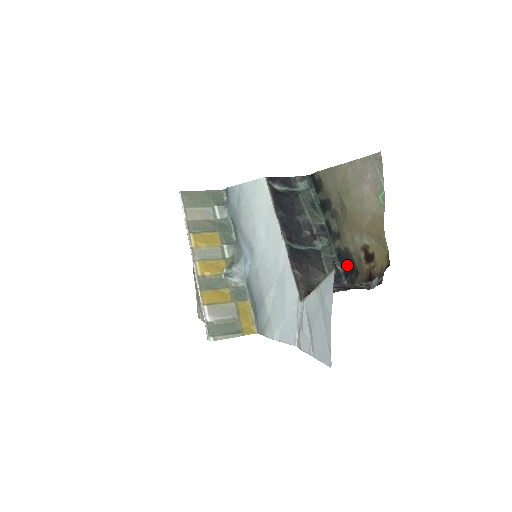
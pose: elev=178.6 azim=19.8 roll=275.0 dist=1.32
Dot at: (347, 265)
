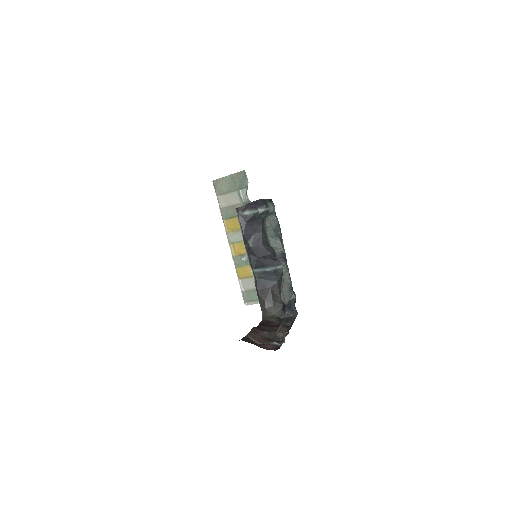
Dot at: occluded
